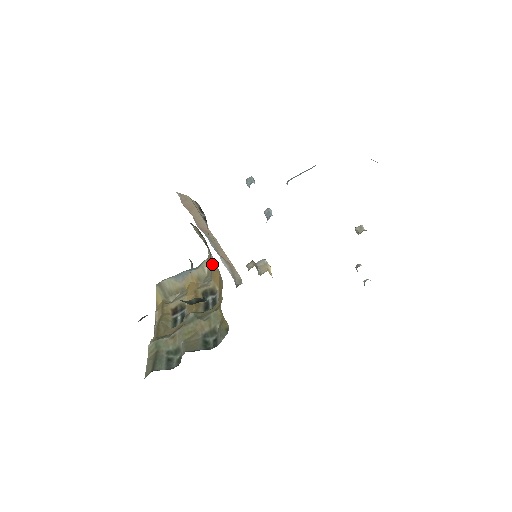
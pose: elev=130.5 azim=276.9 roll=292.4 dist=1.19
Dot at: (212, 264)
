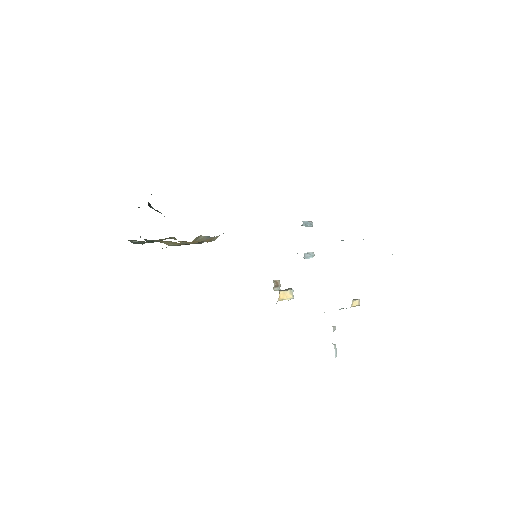
Dot at: occluded
